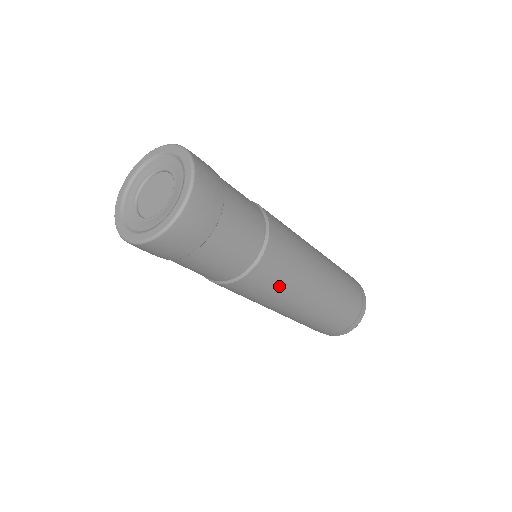
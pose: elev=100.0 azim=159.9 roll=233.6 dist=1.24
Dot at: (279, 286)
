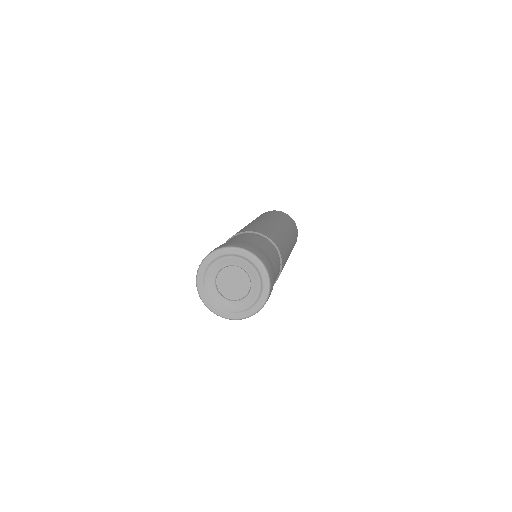
Dot at: occluded
